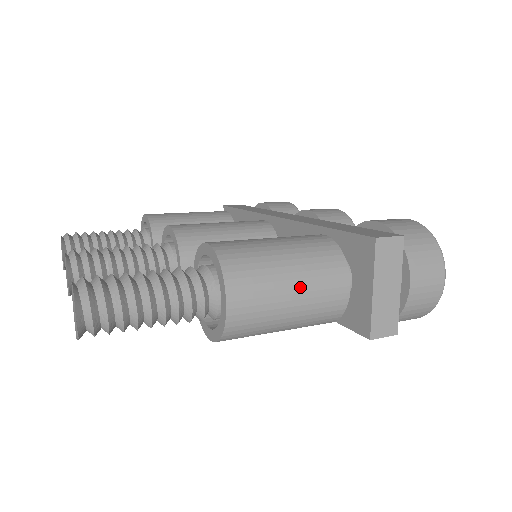
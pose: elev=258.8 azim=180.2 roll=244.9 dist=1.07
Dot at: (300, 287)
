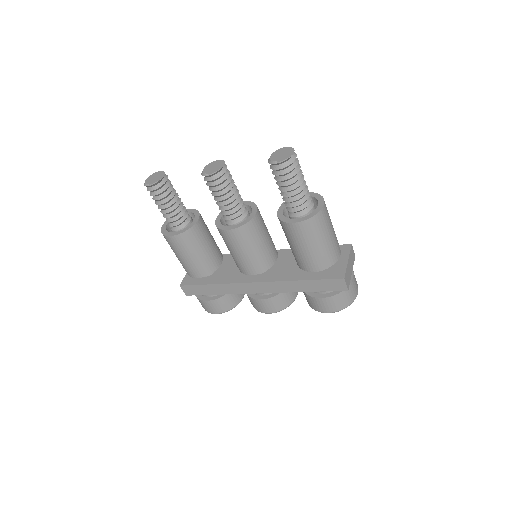
Dot at: (334, 231)
